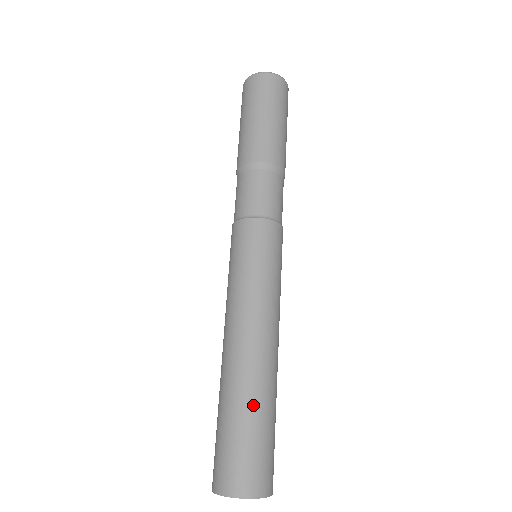
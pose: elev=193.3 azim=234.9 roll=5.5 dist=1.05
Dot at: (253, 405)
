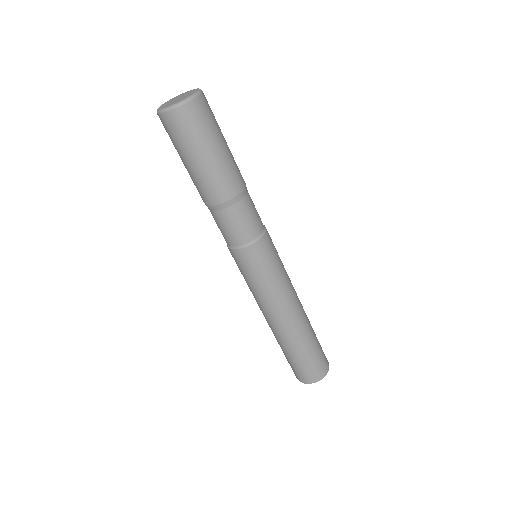
Dot at: (305, 344)
